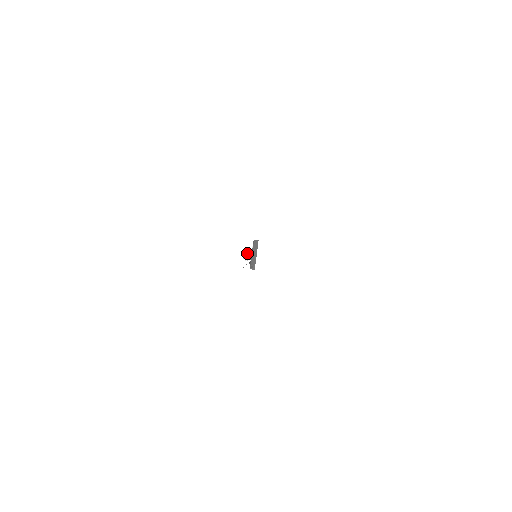
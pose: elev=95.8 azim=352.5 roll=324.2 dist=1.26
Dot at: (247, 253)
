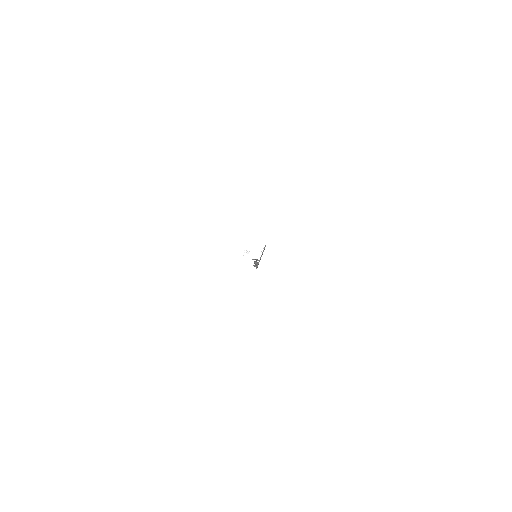
Dot at: (250, 251)
